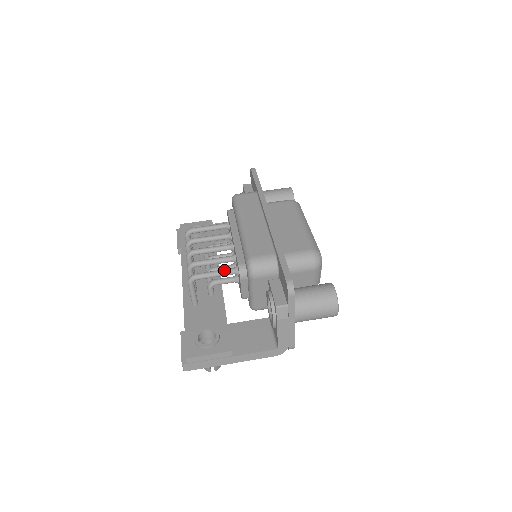
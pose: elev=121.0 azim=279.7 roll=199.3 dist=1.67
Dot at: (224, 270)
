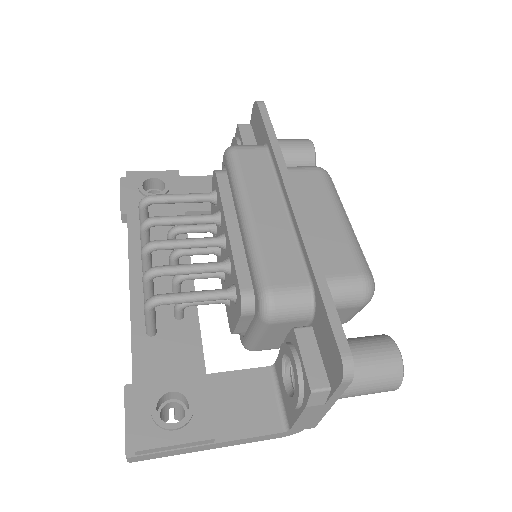
Dot at: (211, 292)
